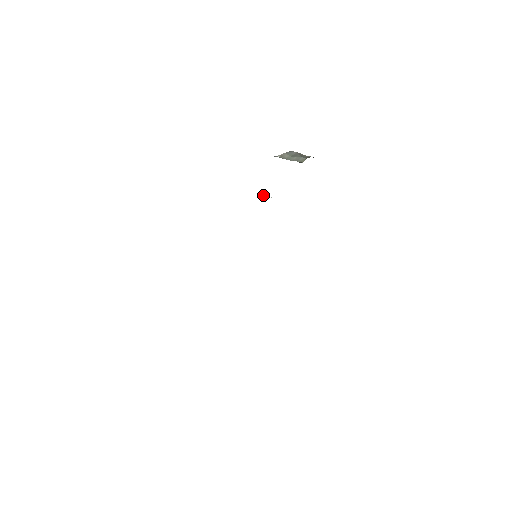
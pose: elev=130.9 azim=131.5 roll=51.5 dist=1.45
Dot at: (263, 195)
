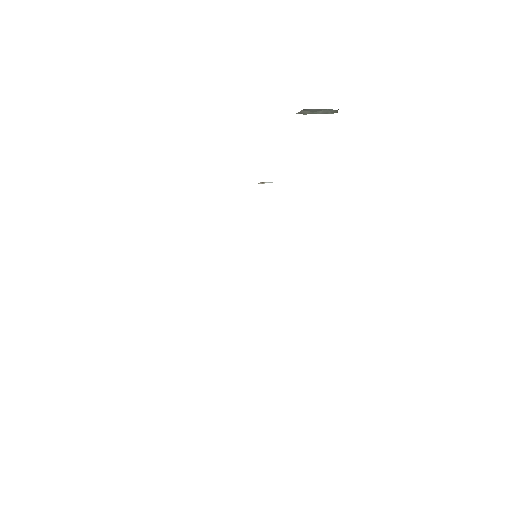
Dot at: (260, 182)
